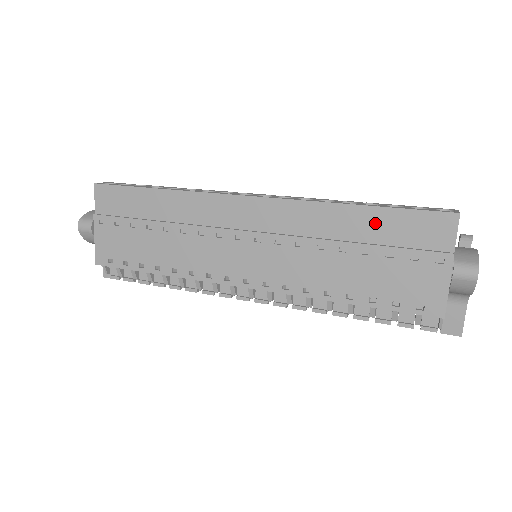
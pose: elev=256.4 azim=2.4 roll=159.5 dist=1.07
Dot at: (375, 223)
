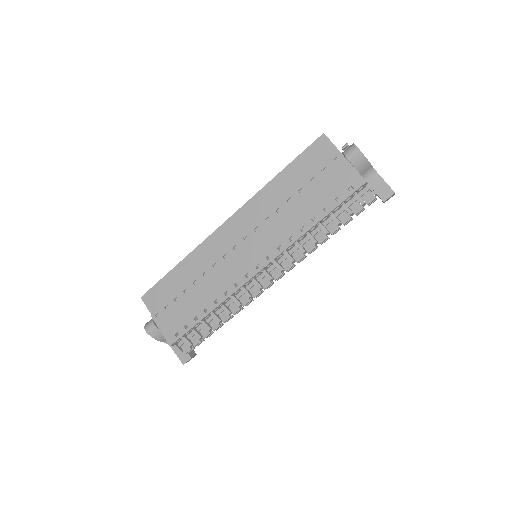
Dot at: (293, 174)
